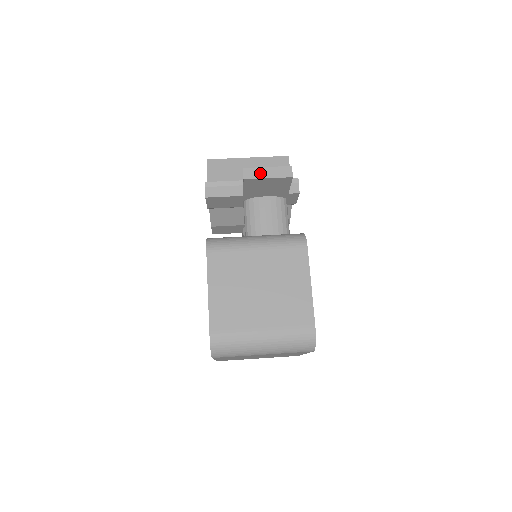
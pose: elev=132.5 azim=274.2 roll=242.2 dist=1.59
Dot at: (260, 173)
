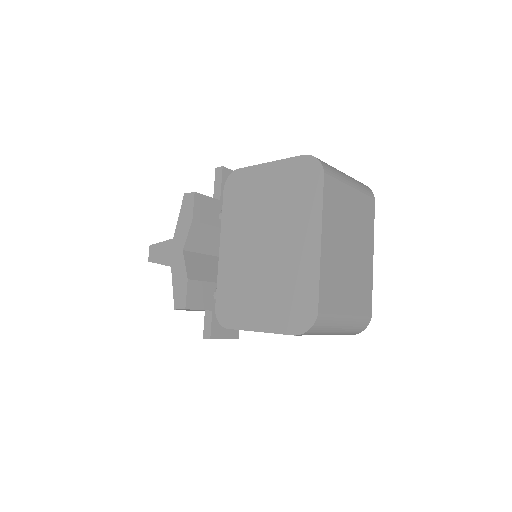
Dot at: occluded
